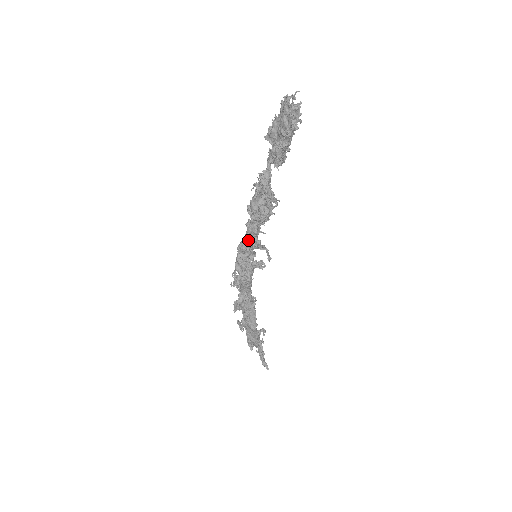
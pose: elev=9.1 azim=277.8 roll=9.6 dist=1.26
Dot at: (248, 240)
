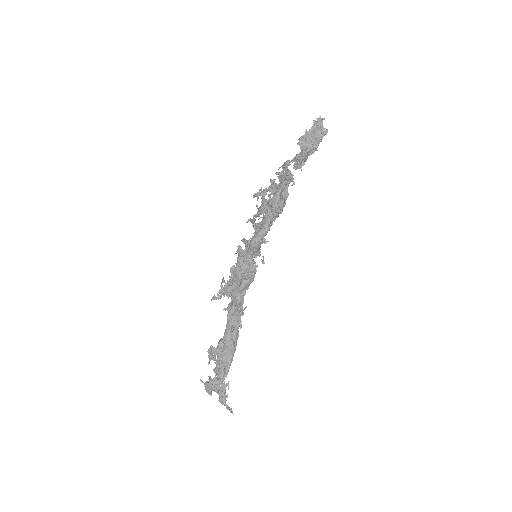
Dot at: (268, 228)
